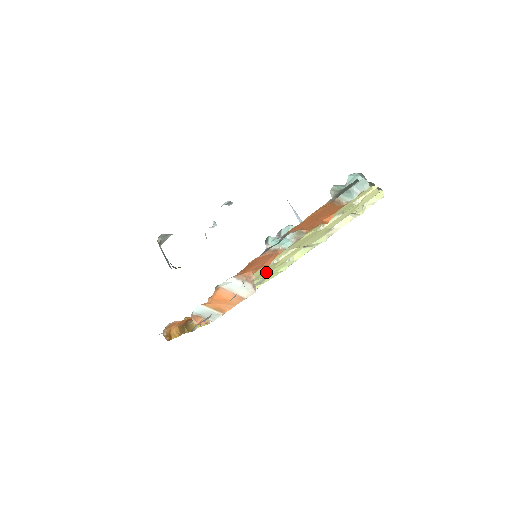
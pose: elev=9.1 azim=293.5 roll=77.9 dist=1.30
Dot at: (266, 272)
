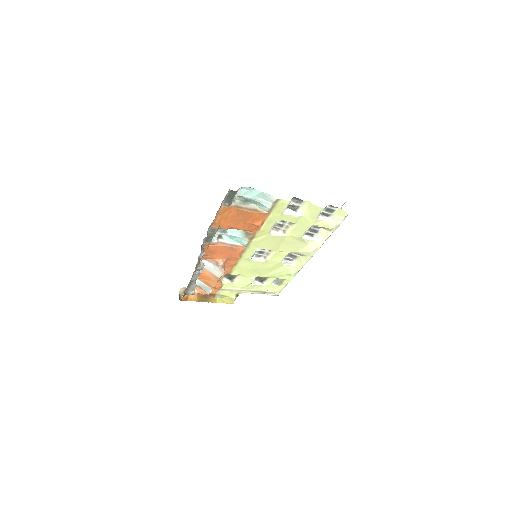
Dot at: (265, 270)
